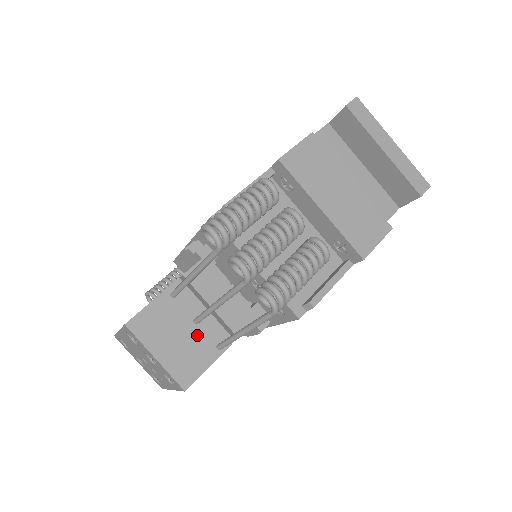
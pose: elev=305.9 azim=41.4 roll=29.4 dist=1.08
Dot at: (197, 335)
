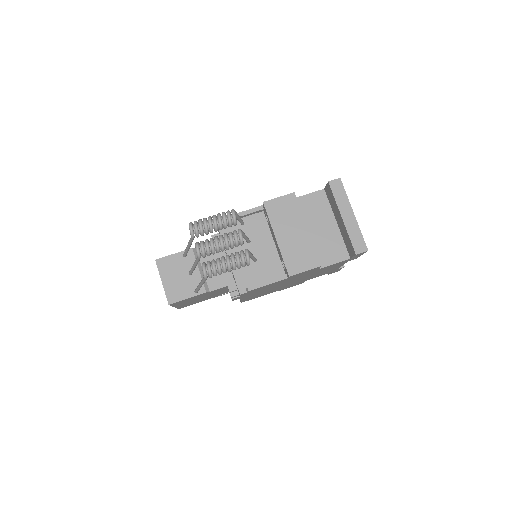
Dot at: (187, 280)
